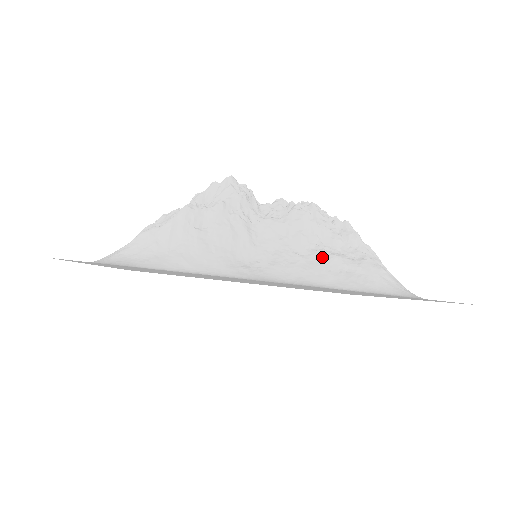
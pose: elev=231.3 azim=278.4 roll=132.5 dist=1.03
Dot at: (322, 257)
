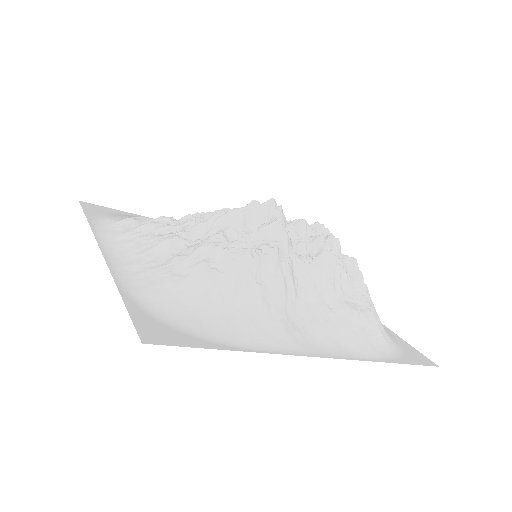
Dot at: (347, 313)
